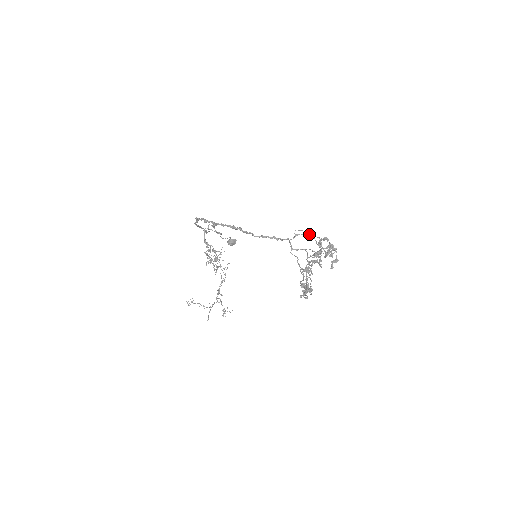
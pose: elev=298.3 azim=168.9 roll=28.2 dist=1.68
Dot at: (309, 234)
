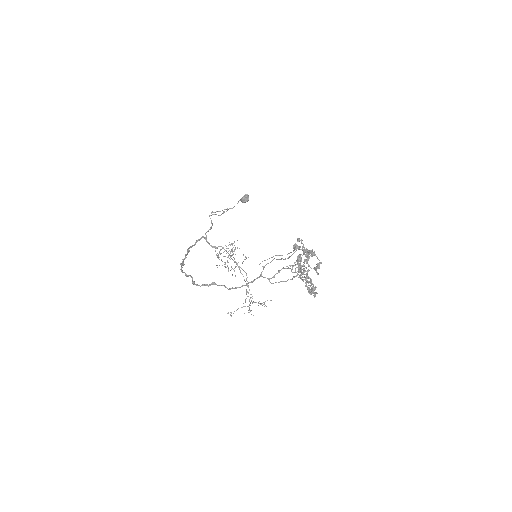
Dot at: occluded
